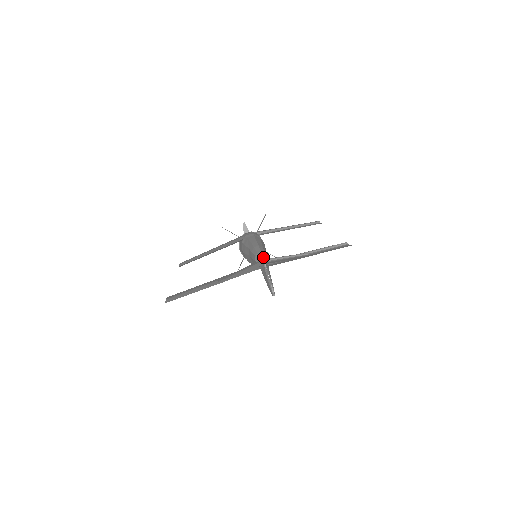
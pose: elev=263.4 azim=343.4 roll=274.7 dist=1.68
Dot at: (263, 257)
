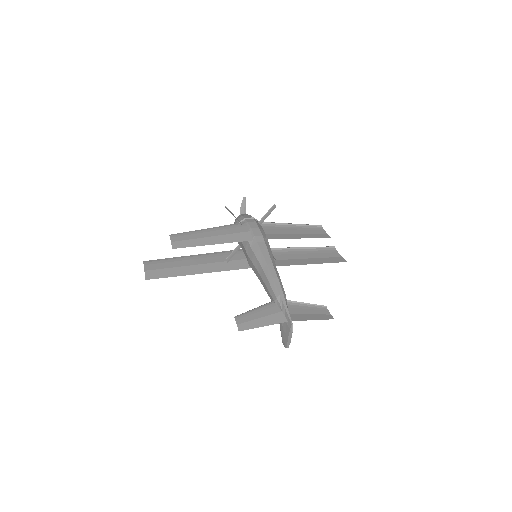
Dot at: occluded
